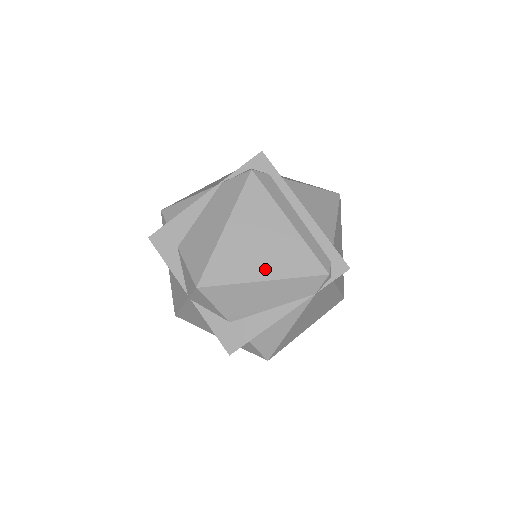
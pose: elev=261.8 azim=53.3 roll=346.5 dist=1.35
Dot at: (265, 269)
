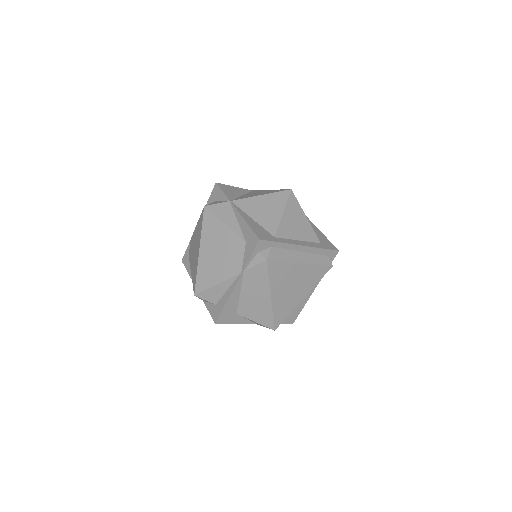
Dot at: (302, 293)
